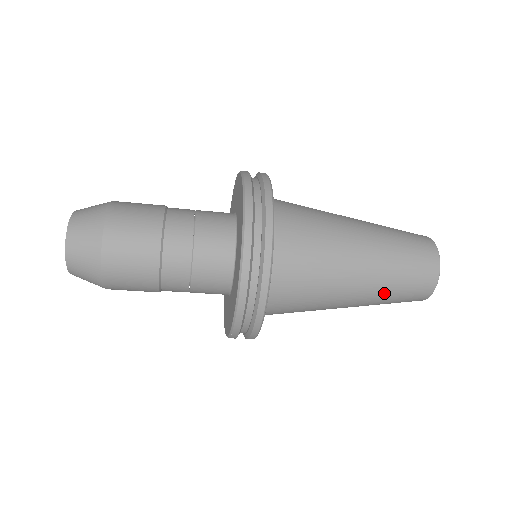
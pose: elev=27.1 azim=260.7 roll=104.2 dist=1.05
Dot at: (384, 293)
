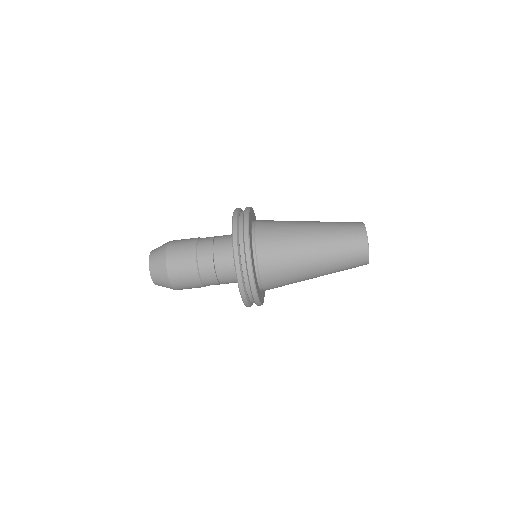
Dot at: (331, 239)
